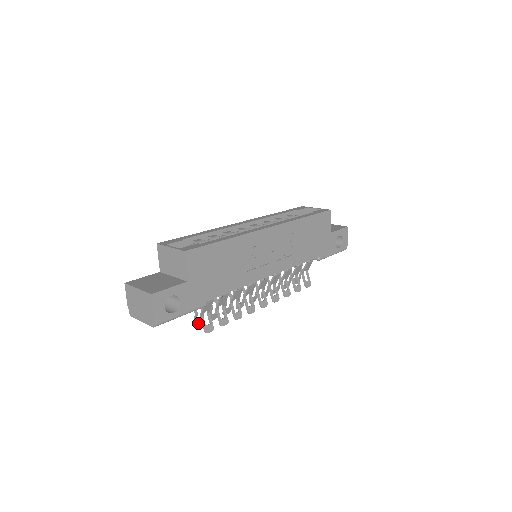
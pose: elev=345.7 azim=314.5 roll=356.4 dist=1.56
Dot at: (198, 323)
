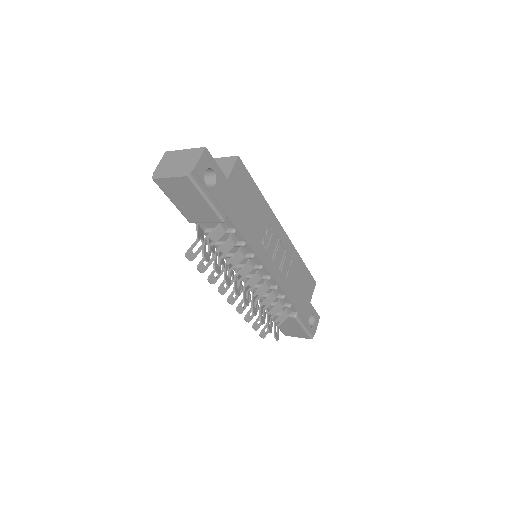
Dot at: (191, 254)
